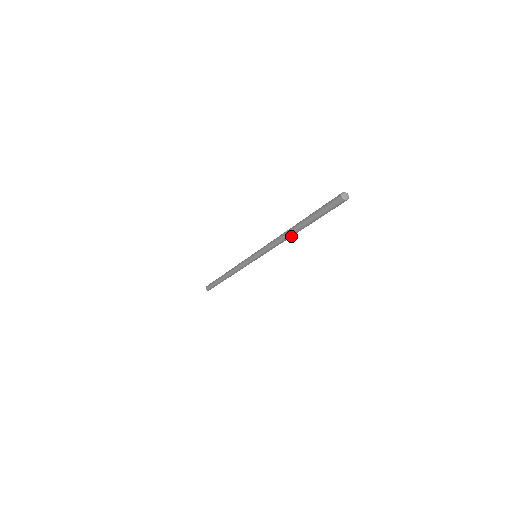
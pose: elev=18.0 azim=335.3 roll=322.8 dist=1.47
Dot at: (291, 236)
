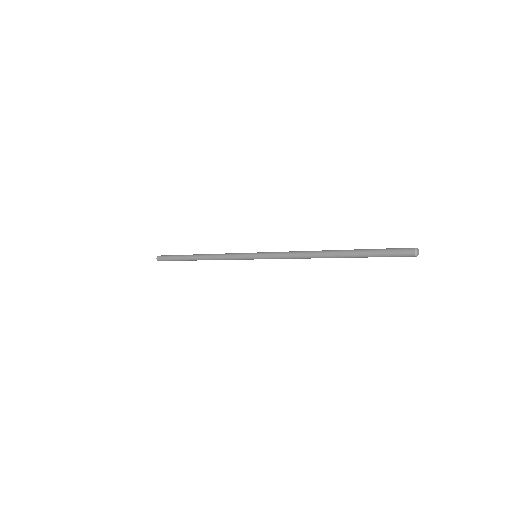
Dot at: occluded
